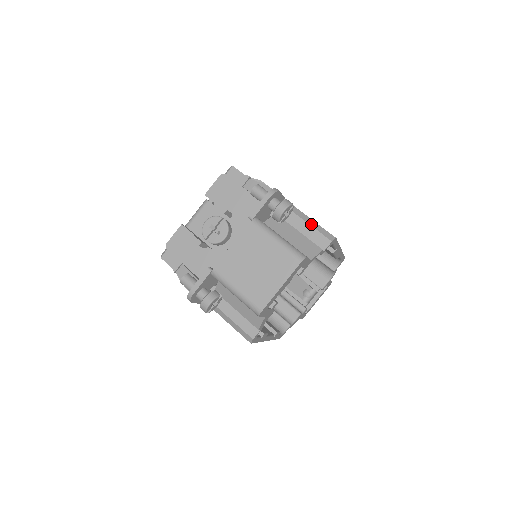
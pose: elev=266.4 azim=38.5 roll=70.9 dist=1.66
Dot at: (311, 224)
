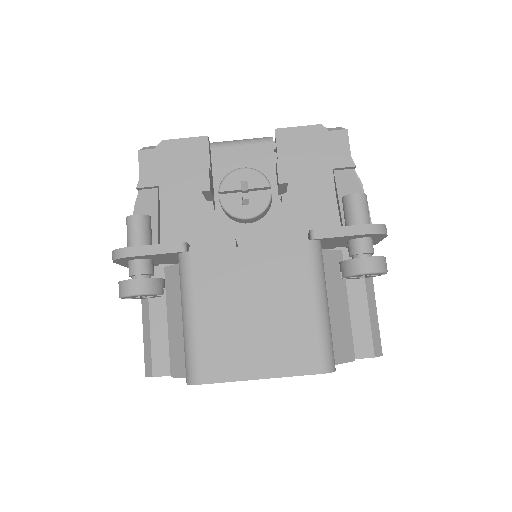
Dot at: (370, 307)
